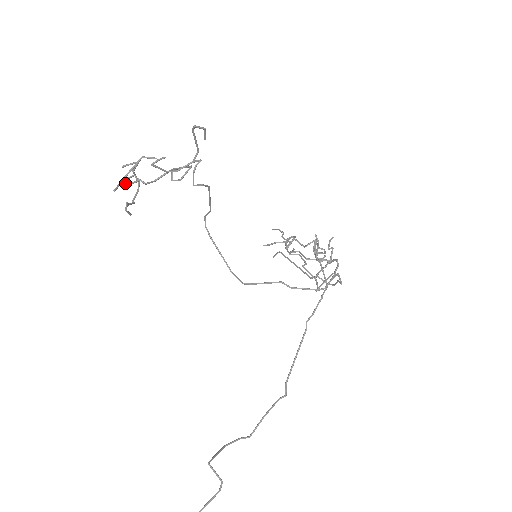
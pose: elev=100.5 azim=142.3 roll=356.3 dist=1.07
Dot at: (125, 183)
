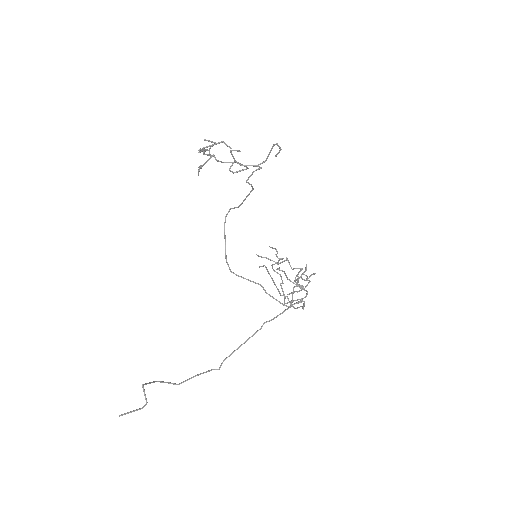
Dot at: occluded
